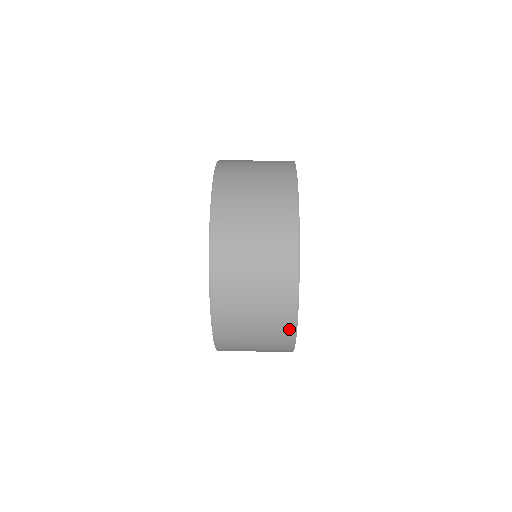
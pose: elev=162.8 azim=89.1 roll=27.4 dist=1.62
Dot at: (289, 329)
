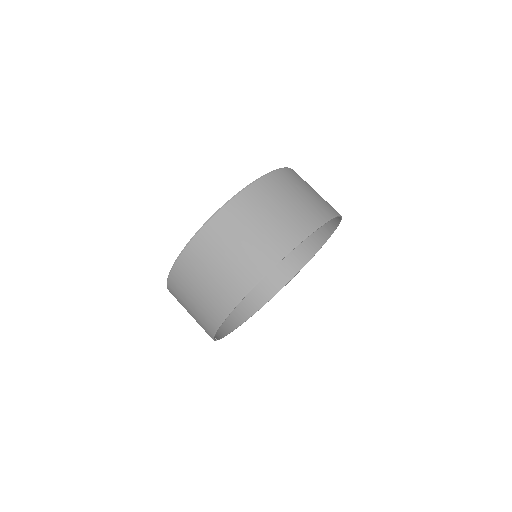
Dot at: occluded
